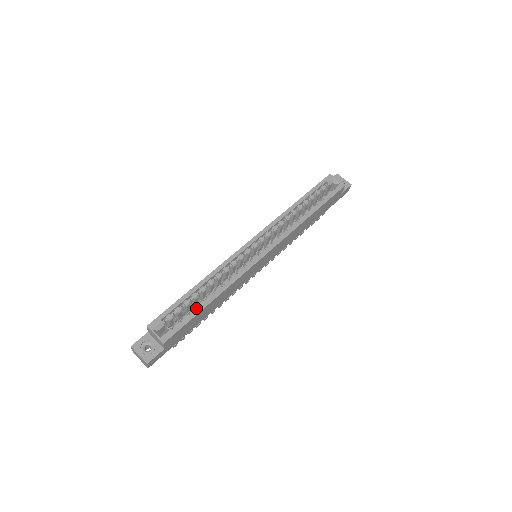
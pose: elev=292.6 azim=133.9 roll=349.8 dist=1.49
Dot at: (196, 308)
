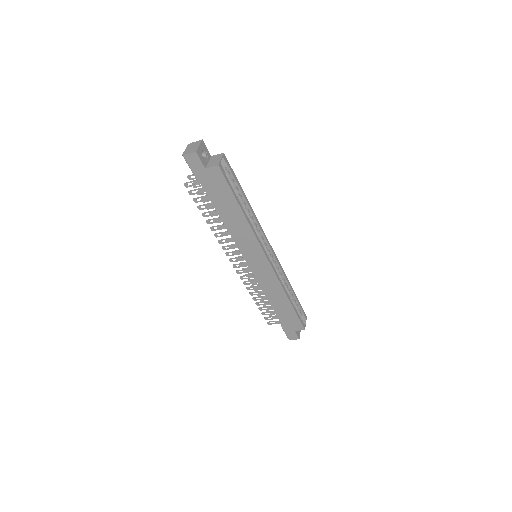
Dot at: (236, 197)
